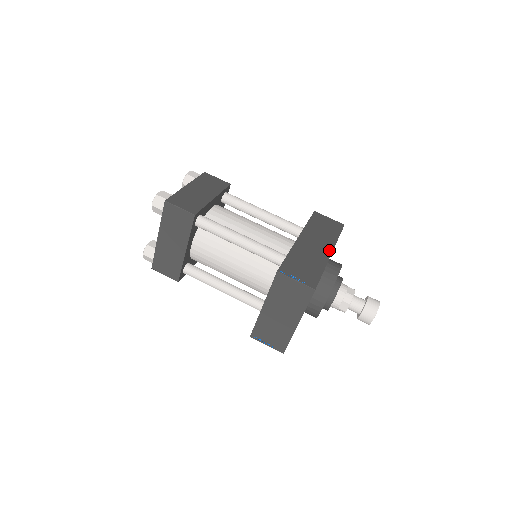
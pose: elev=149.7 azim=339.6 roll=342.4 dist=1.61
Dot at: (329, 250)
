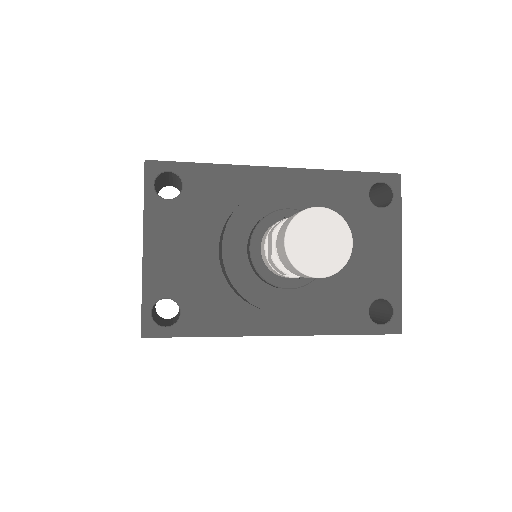
Dot at: (283, 169)
